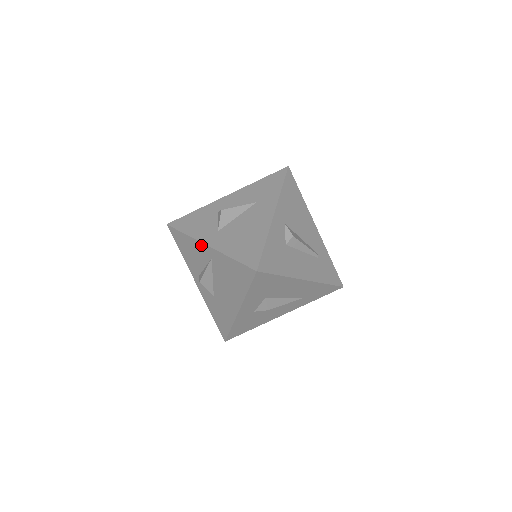
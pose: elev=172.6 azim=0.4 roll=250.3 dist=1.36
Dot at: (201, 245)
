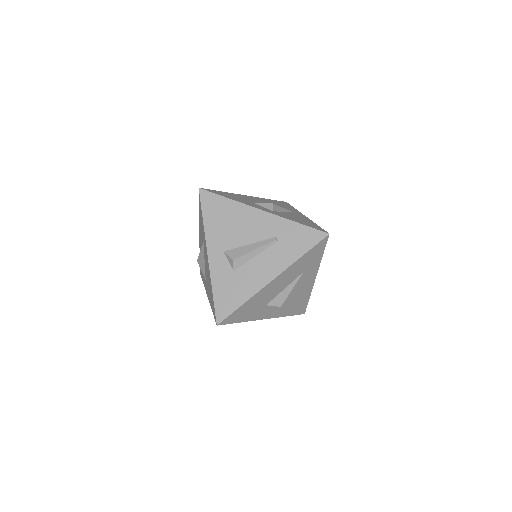
Dot at: occluded
